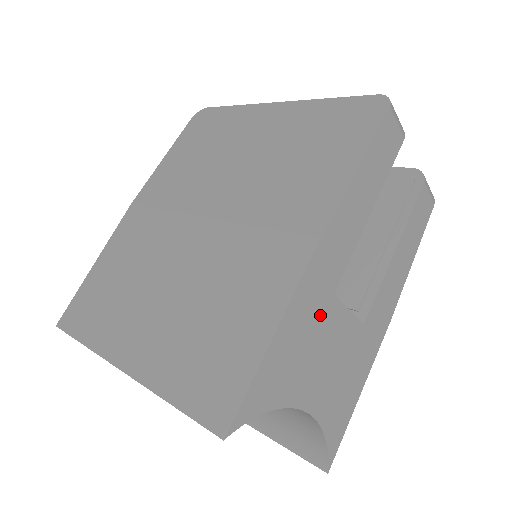
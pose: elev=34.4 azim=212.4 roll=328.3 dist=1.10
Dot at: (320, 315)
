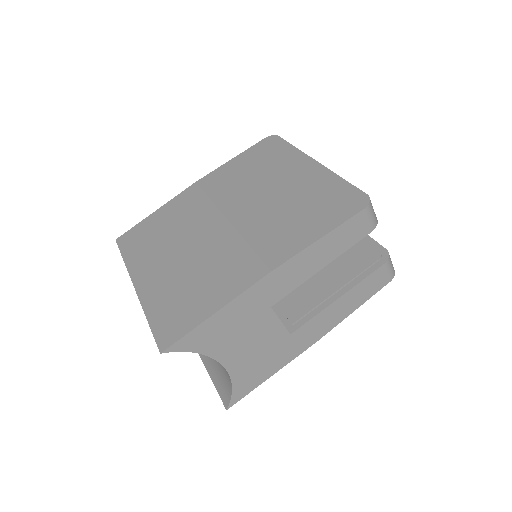
Dot at: (255, 315)
